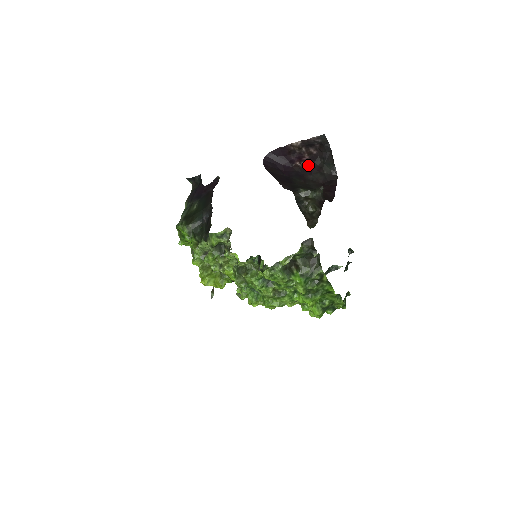
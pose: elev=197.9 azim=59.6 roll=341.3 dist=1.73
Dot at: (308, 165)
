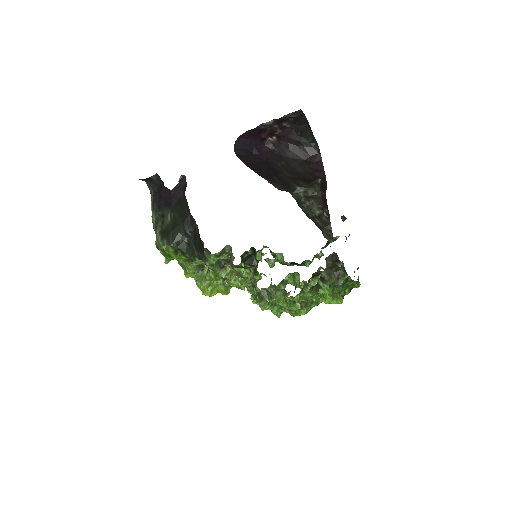
Dot at: (282, 139)
